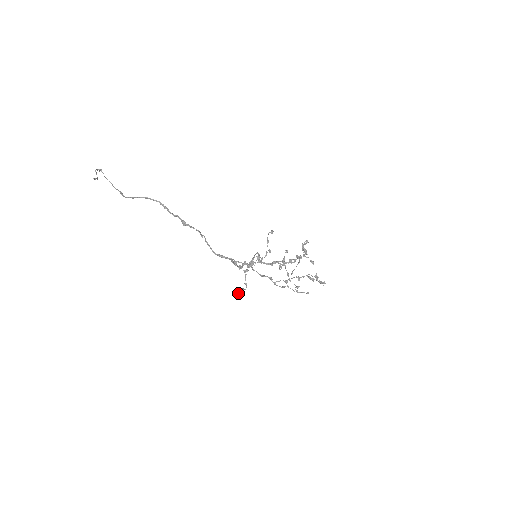
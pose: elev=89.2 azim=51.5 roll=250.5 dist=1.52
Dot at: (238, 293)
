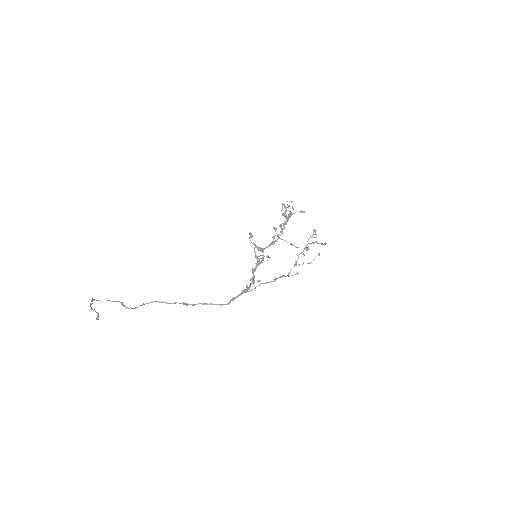
Dot at: occluded
